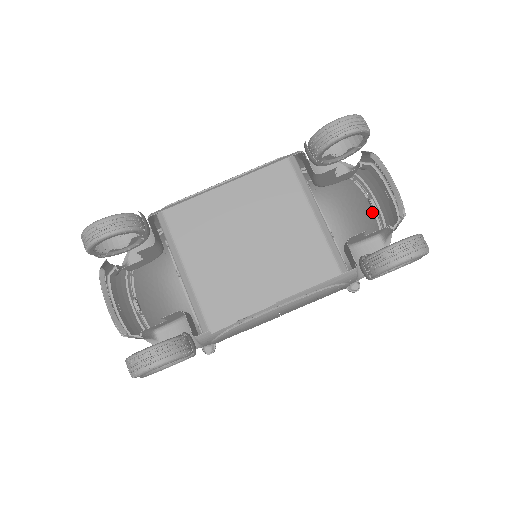
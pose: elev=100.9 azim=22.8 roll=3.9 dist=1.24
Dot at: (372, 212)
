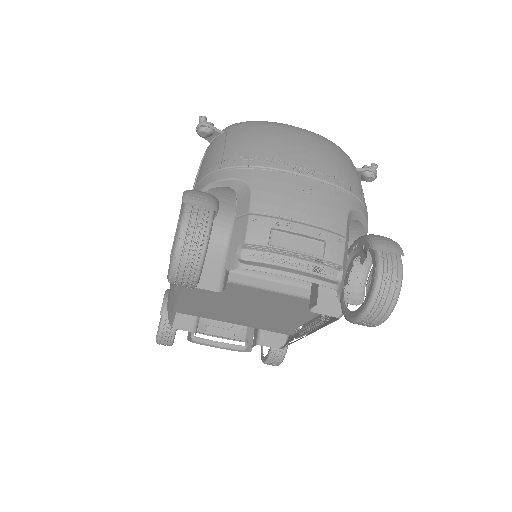
Dot at: (310, 163)
